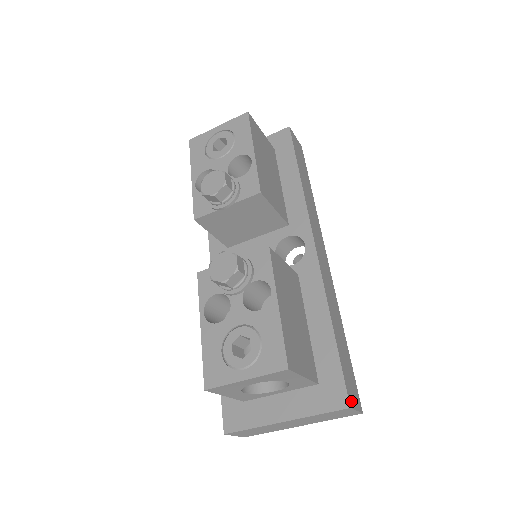
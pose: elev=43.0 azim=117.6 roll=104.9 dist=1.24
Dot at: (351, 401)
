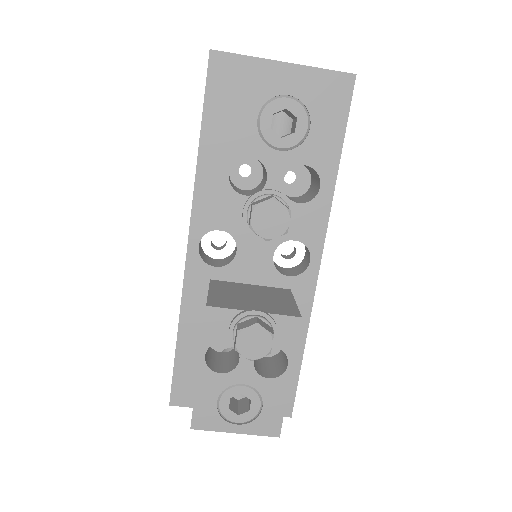
Dot at: occluded
